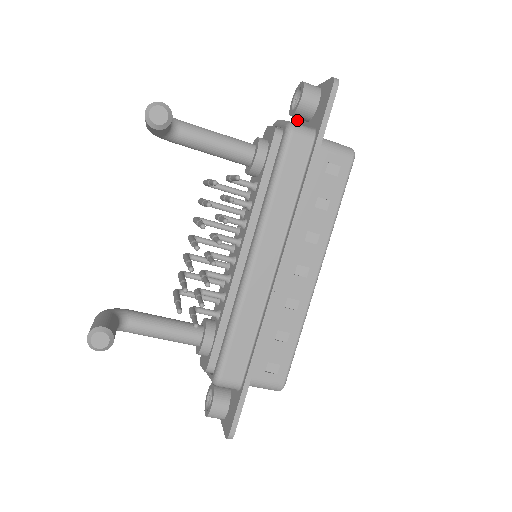
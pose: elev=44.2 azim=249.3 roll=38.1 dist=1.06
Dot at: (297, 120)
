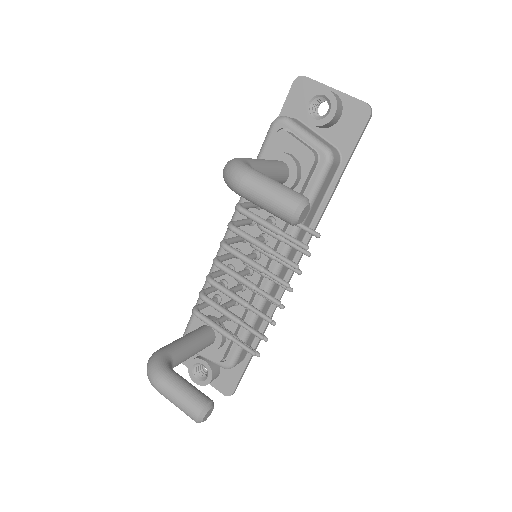
Dot at: (285, 103)
